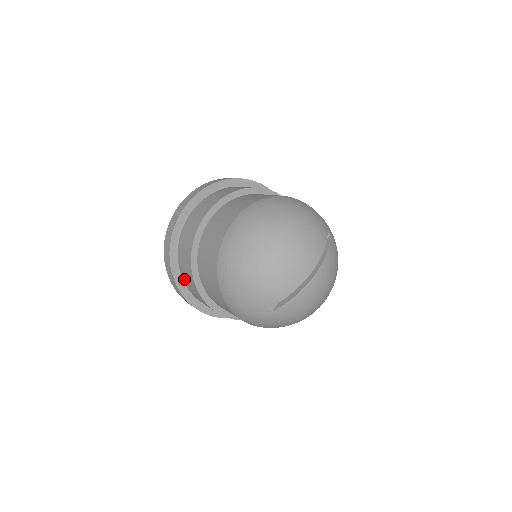
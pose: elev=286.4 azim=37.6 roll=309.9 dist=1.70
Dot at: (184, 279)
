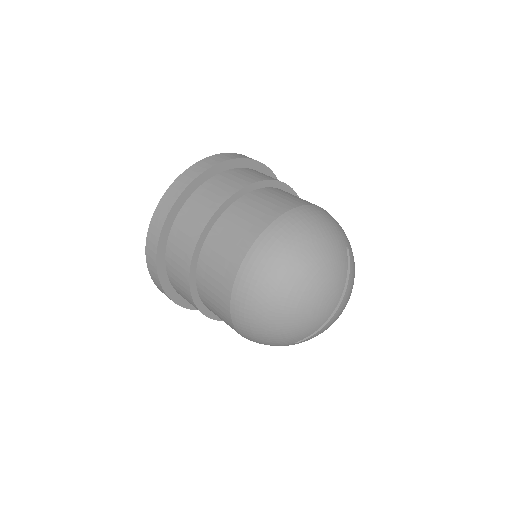
Dot at: occluded
